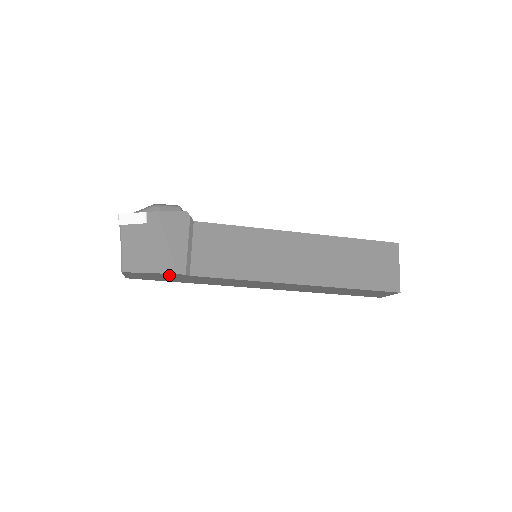
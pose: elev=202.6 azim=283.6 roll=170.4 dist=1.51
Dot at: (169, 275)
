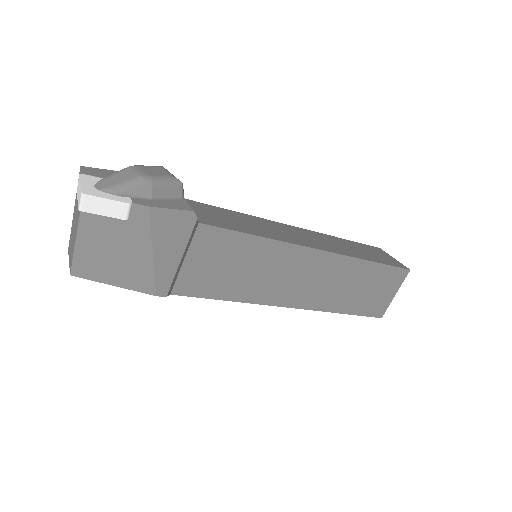
Dot at: occluded
